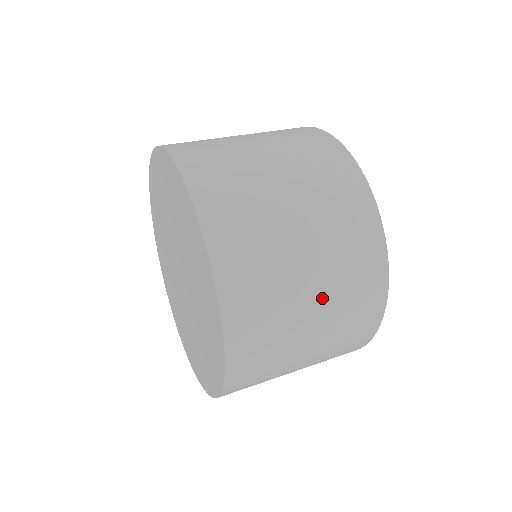
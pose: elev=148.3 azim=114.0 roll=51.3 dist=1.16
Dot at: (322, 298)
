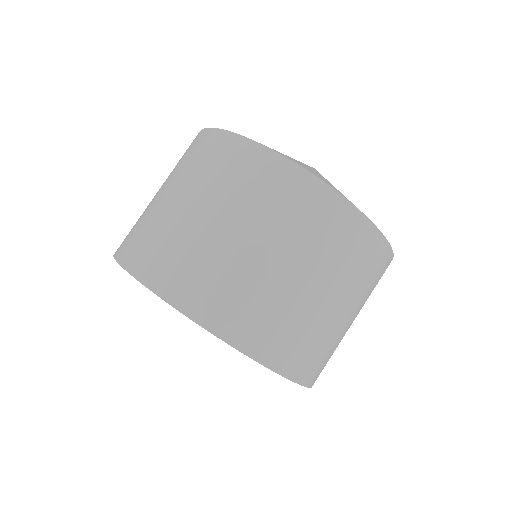
Dot at: (344, 298)
